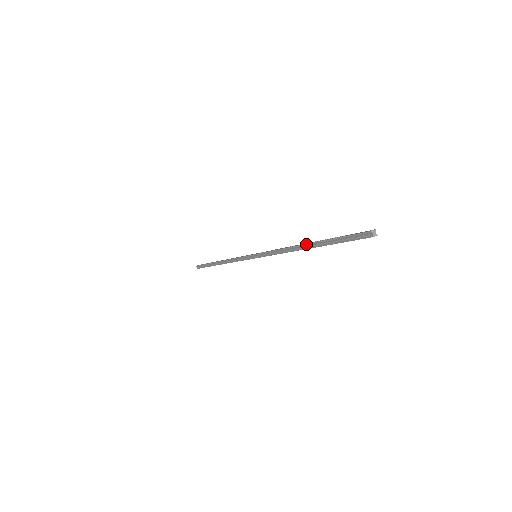
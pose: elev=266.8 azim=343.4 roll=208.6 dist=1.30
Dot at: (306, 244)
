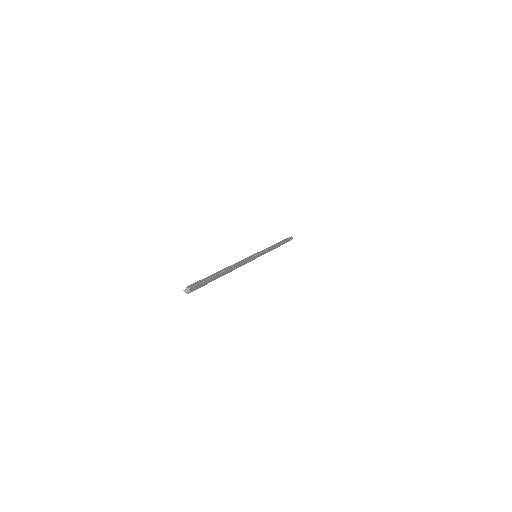
Dot at: (224, 268)
